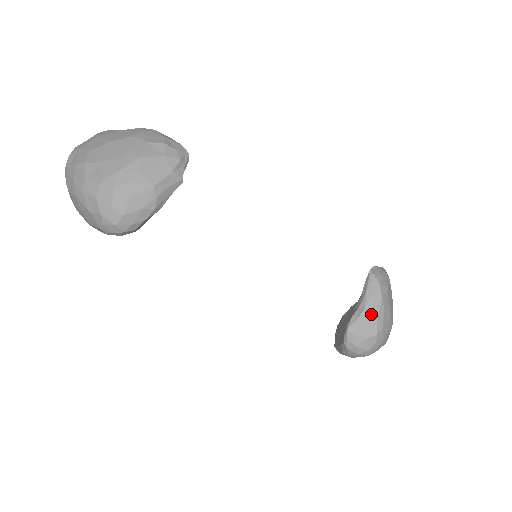
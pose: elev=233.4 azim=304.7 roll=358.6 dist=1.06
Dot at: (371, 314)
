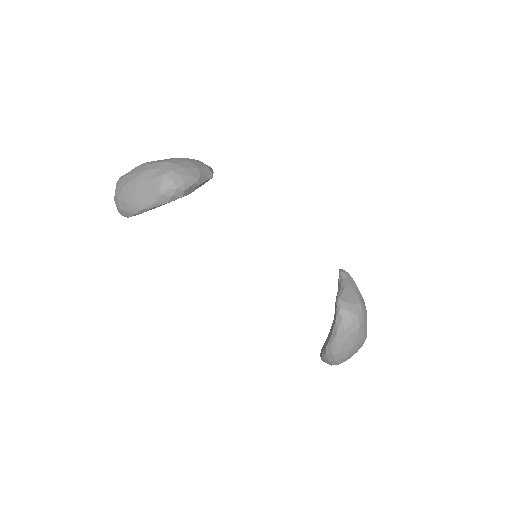
Dot at: (351, 289)
